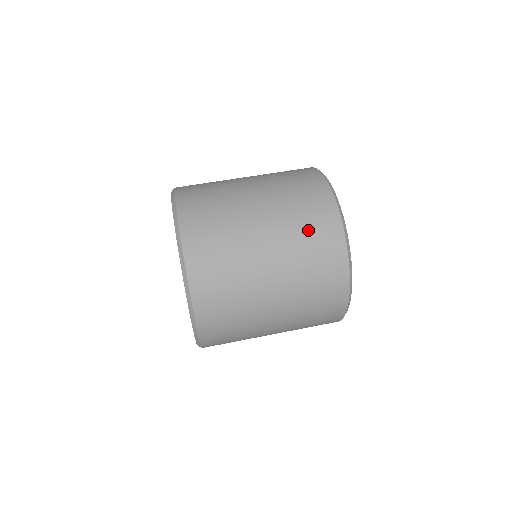
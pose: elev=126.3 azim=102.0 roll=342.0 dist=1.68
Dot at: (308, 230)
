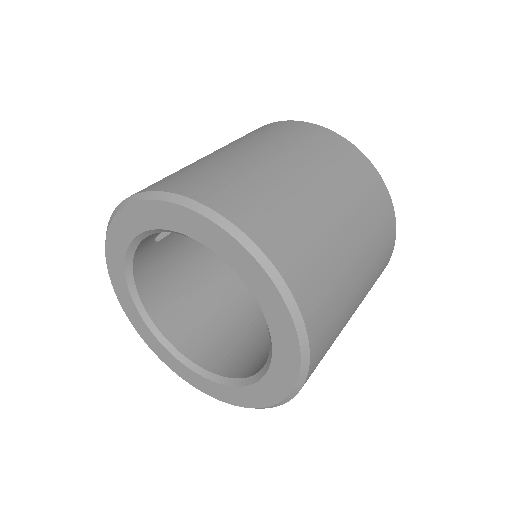
Dot at: (380, 233)
